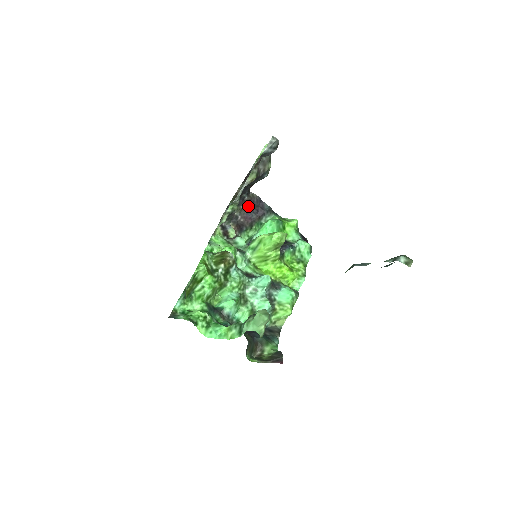
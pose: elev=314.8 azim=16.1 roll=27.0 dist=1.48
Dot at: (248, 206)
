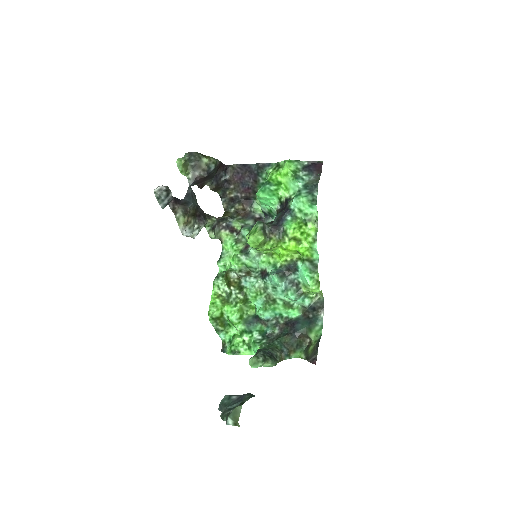
Dot at: (237, 181)
